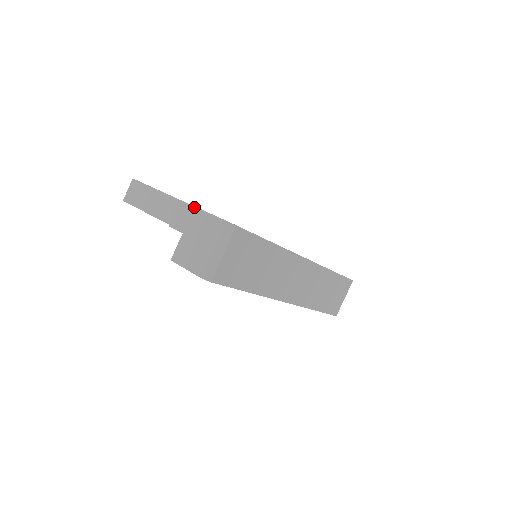
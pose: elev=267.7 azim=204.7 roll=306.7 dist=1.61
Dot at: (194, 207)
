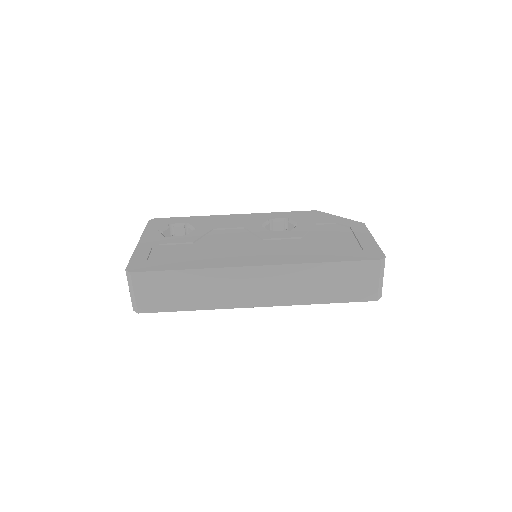
Dot at: (133, 253)
